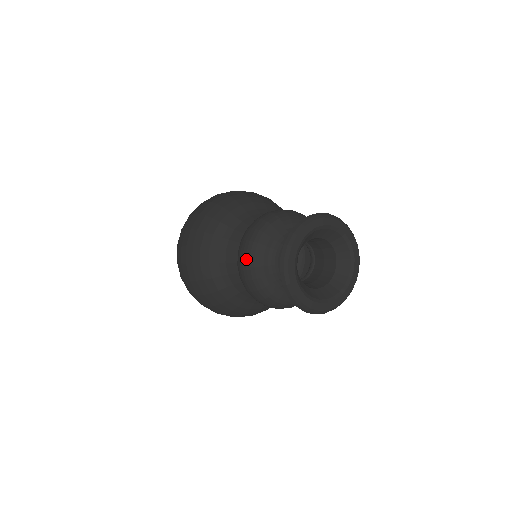
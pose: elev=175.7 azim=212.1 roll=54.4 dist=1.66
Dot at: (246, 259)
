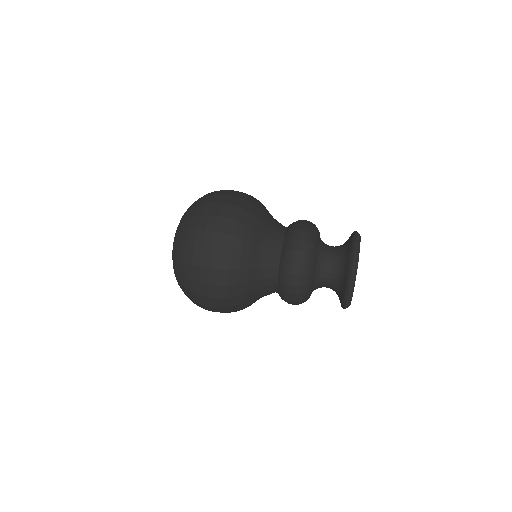
Dot at: (303, 268)
